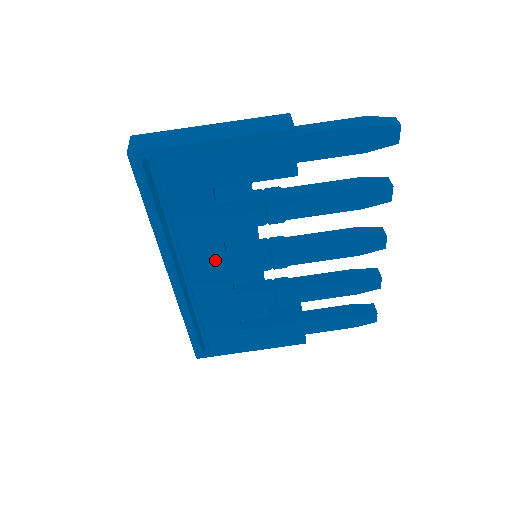
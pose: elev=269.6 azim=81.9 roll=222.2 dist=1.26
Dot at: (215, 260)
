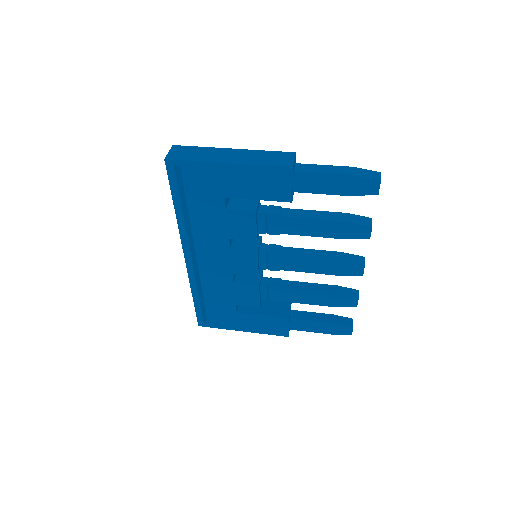
Dot at: (221, 252)
